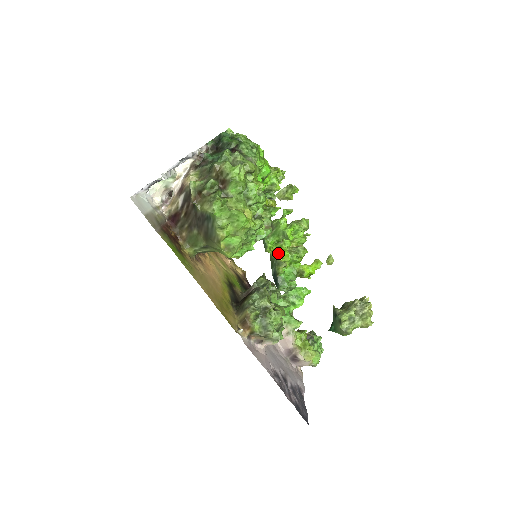
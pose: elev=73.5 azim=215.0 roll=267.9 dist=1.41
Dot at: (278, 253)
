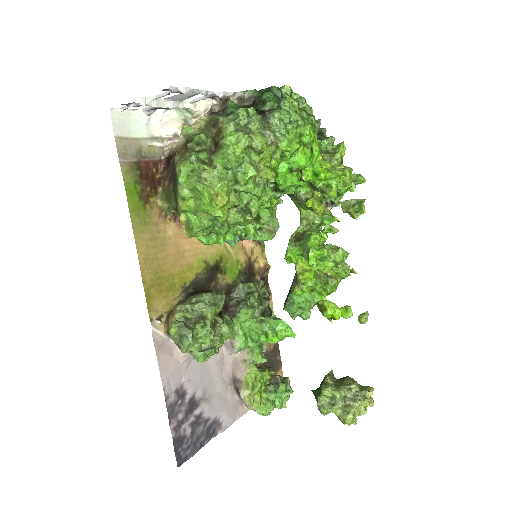
Dot at: (301, 270)
